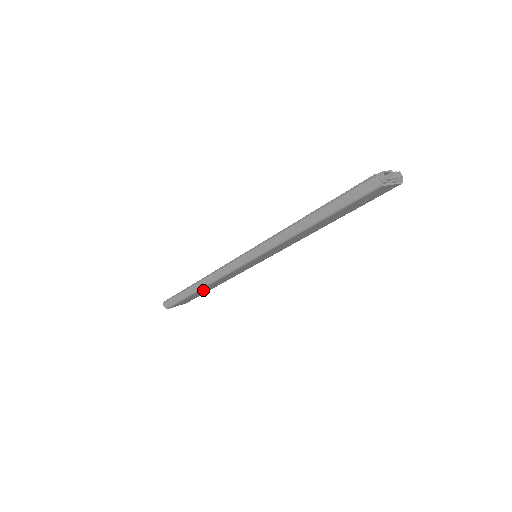
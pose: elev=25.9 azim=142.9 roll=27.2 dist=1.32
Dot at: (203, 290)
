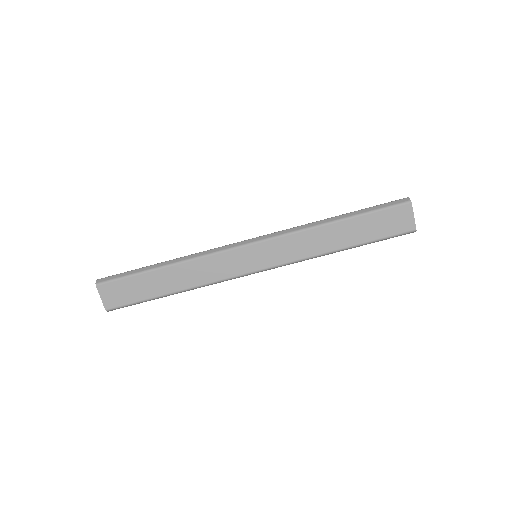
Dot at: (164, 277)
